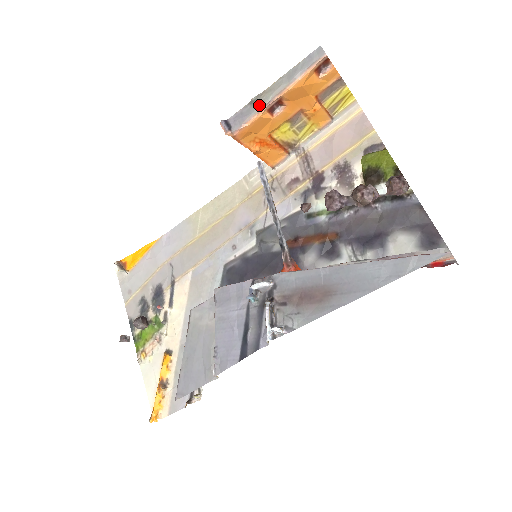
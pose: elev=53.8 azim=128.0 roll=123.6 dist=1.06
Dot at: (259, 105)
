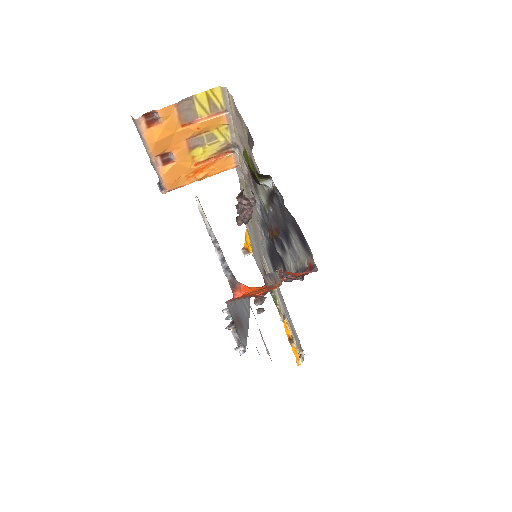
Dot at: (154, 169)
